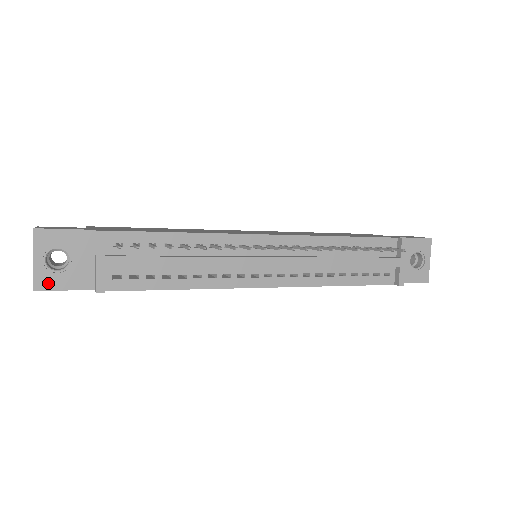
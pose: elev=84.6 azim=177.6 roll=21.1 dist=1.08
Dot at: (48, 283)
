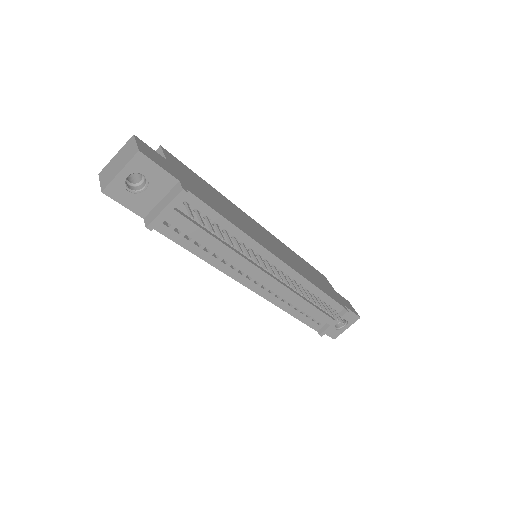
Dot at: (116, 194)
